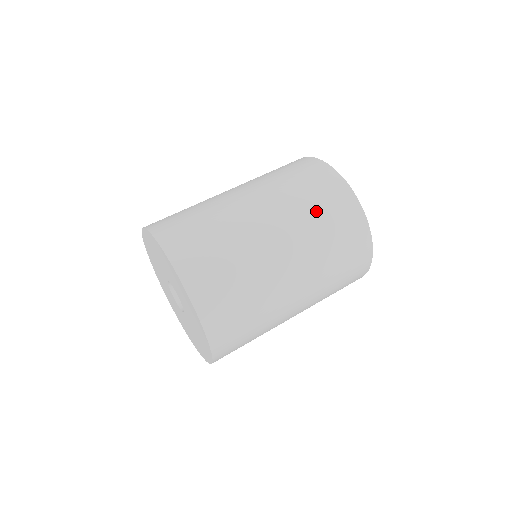
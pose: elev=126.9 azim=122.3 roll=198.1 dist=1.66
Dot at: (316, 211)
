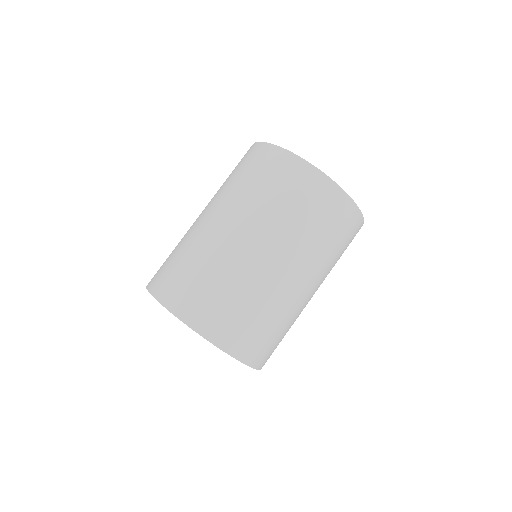
Dot at: (300, 216)
